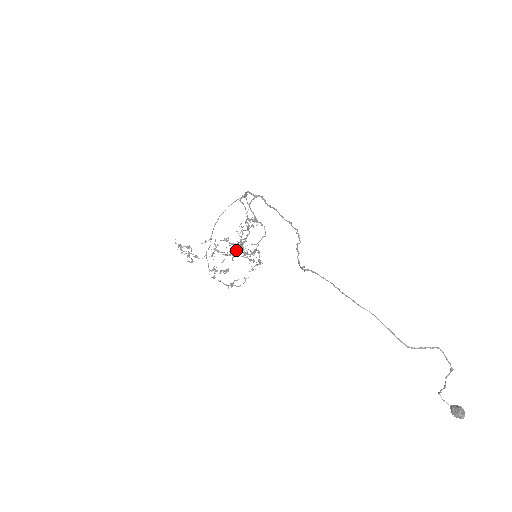
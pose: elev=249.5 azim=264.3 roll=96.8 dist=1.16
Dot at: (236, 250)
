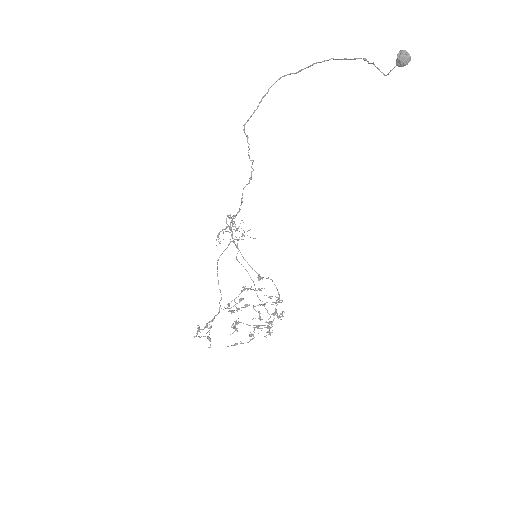
Dot at: occluded
